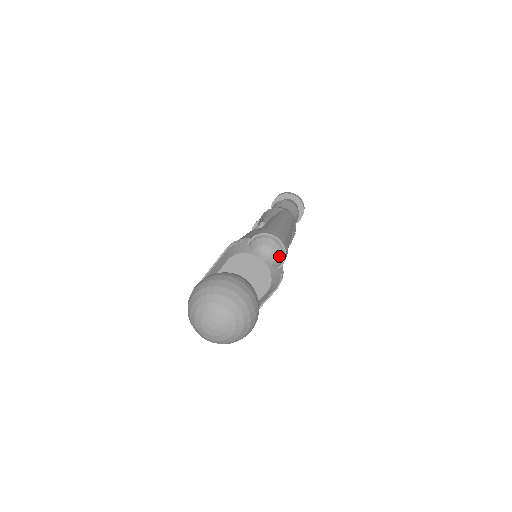
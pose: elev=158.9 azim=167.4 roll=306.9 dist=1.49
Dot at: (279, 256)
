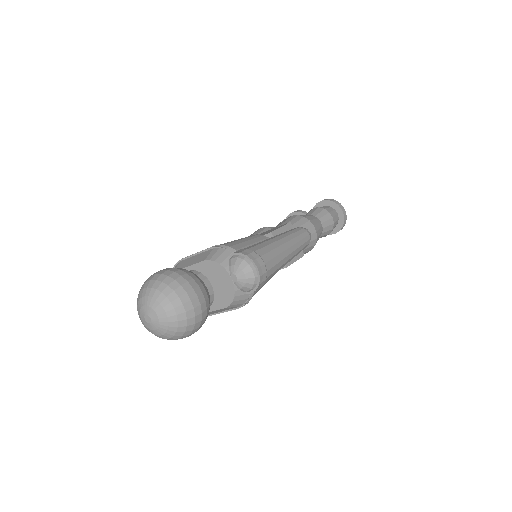
Dot at: (250, 285)
